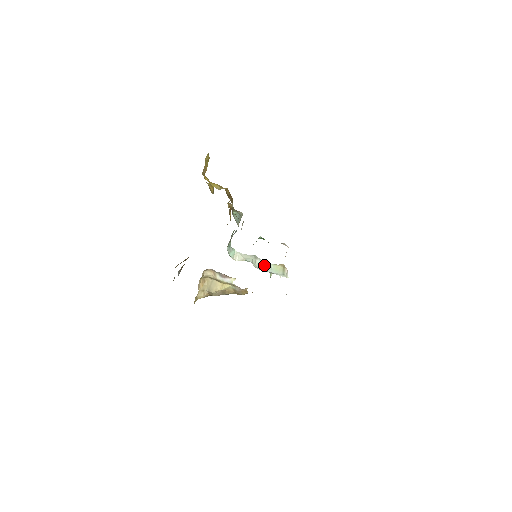
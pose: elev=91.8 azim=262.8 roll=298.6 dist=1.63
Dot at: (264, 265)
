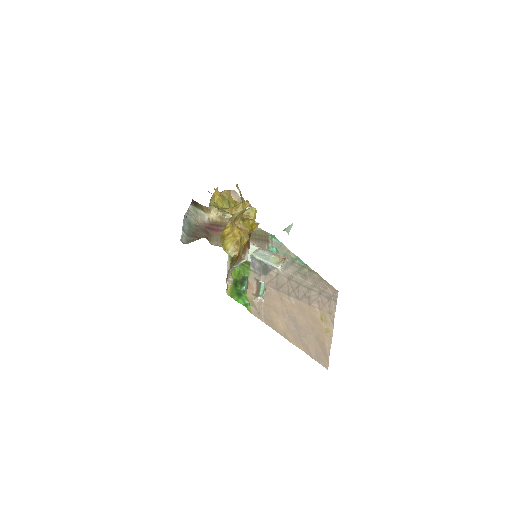
Dot at: (264, 255)
